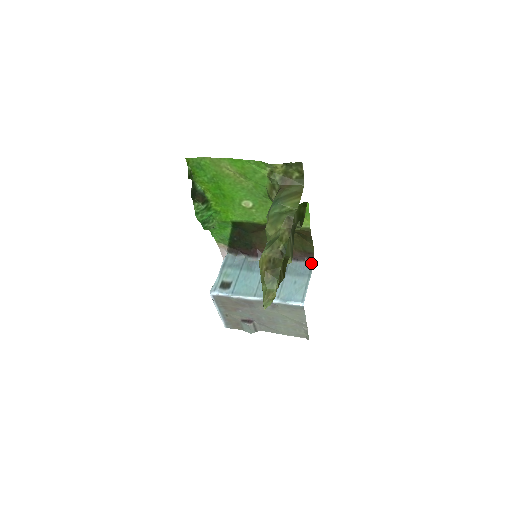
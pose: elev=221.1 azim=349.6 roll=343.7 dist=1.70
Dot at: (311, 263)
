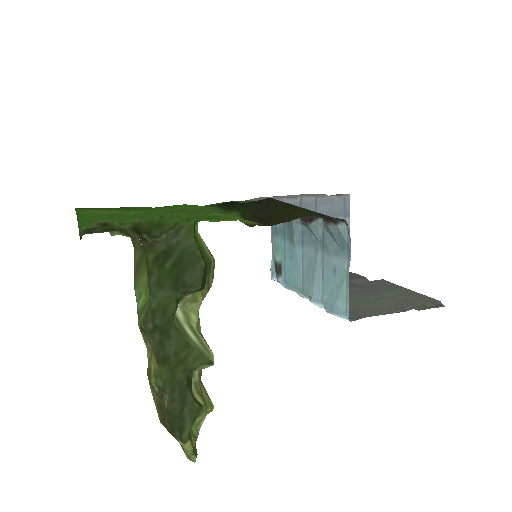
Dot at: (346, 225)
